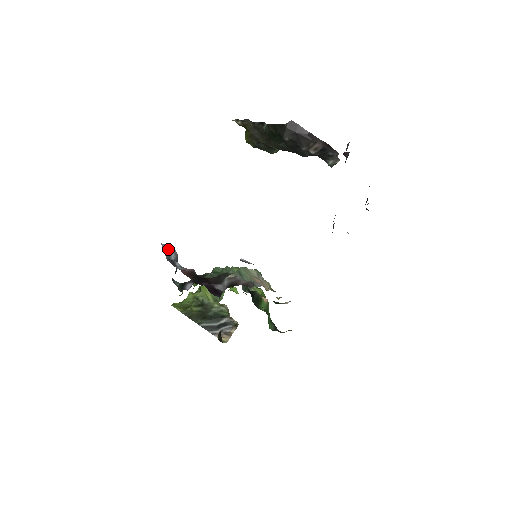
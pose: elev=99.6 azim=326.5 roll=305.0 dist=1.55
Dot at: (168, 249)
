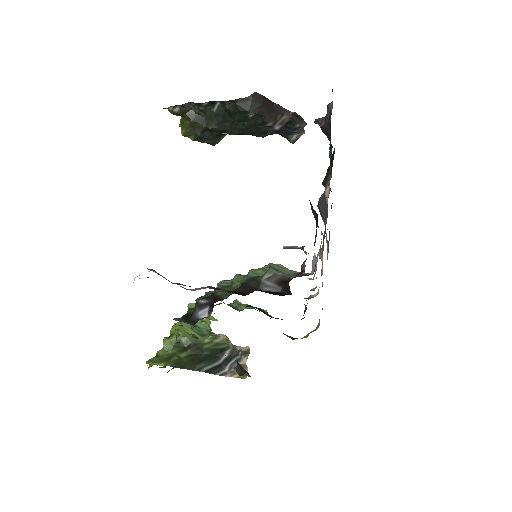
Dot at: (158, 273)
